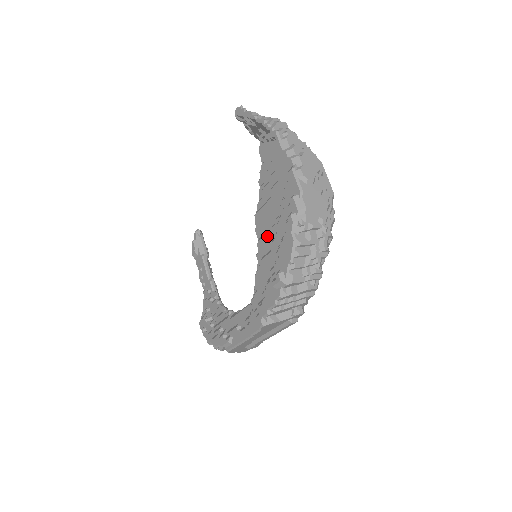
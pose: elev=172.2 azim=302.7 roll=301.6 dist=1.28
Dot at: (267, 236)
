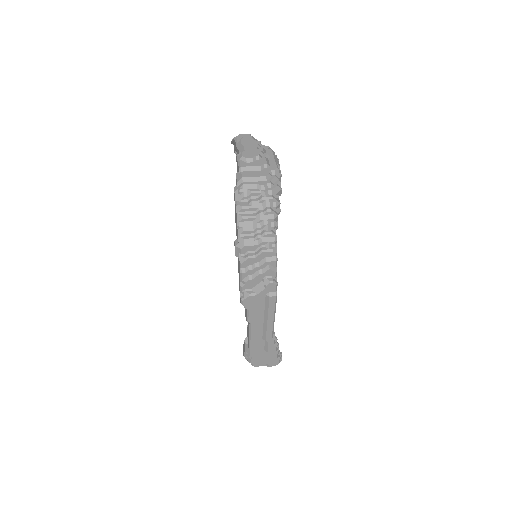
Dot at: occluded
